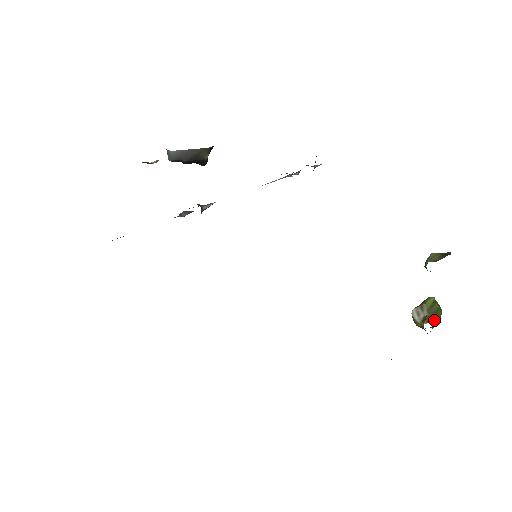
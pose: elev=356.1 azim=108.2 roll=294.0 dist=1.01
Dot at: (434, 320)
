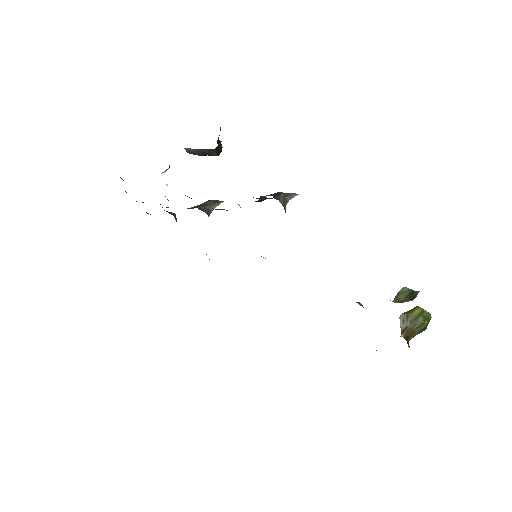
Dot at: (414, 332)
